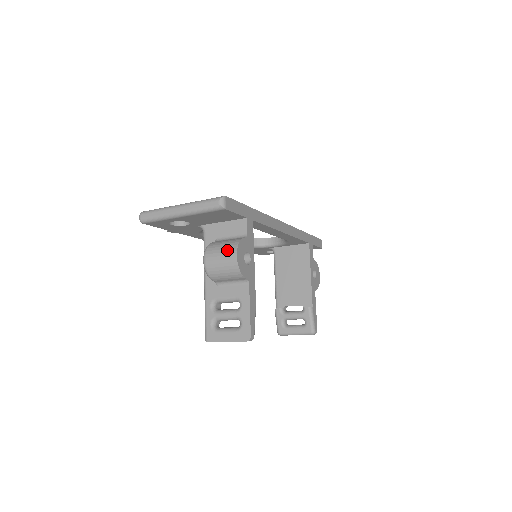
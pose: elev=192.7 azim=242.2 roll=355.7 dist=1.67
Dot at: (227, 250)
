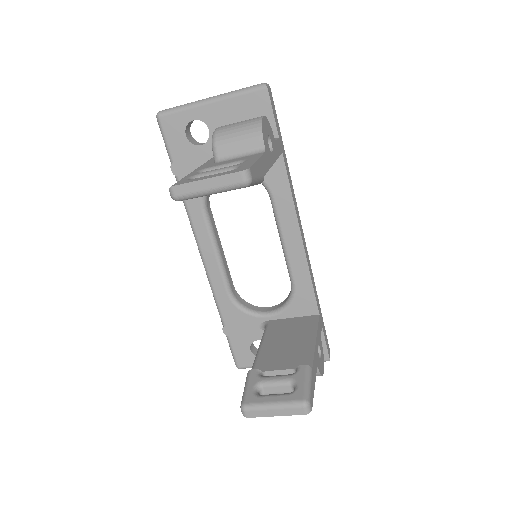
Dot at: occluded
